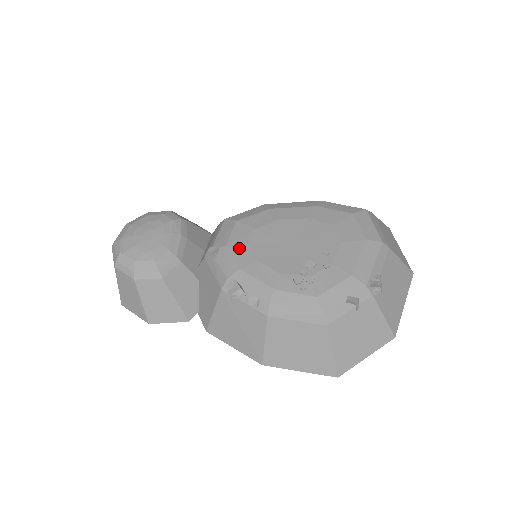
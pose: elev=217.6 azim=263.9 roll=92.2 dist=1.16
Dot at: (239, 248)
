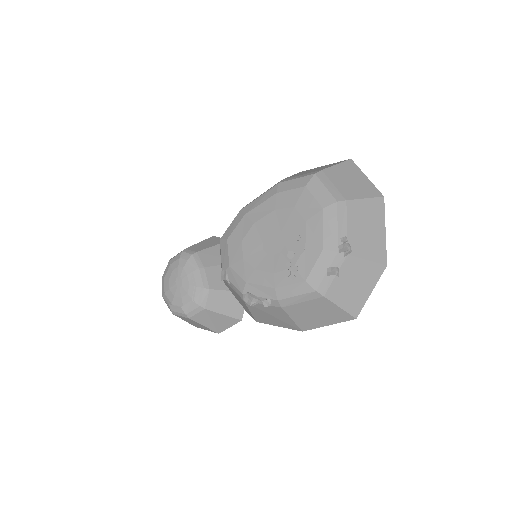
Dot at: (238, 264)
